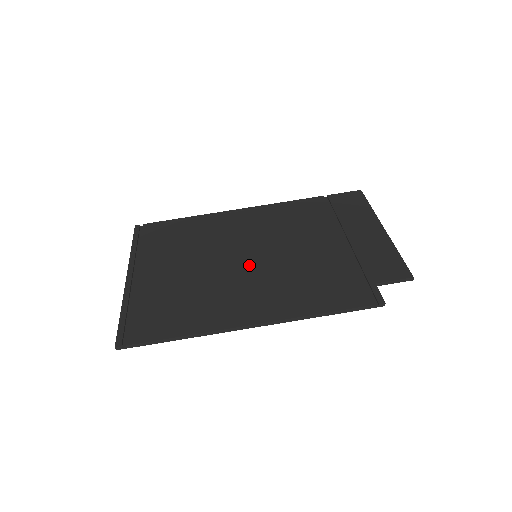
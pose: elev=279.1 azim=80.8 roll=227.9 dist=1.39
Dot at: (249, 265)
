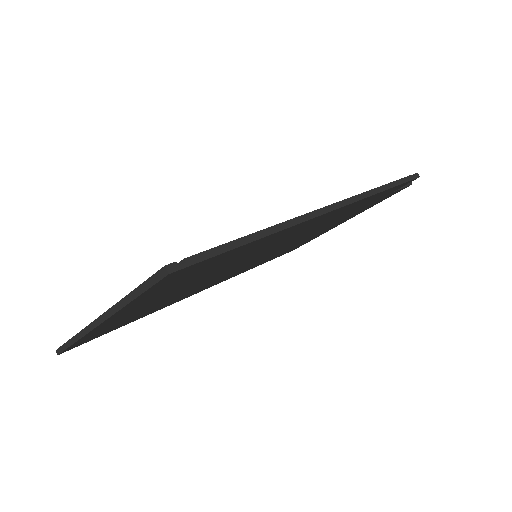
Dot at: occluded
